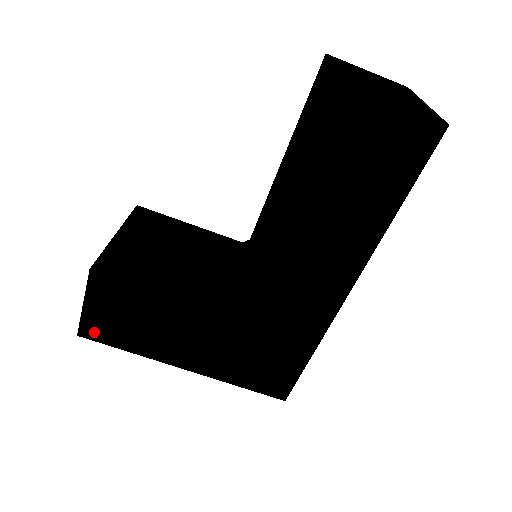
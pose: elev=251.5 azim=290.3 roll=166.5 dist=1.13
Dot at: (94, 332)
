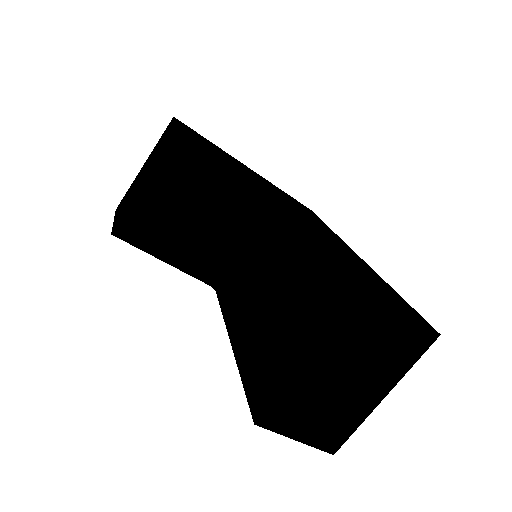
Dot at: occluded
